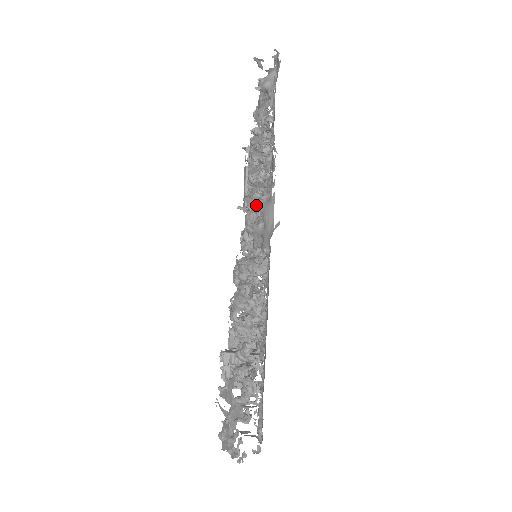
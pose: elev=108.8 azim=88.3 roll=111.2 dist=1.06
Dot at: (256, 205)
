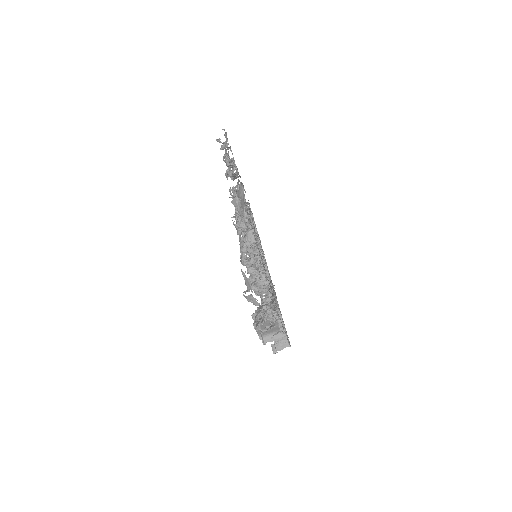
Dot at: (237, 201)
